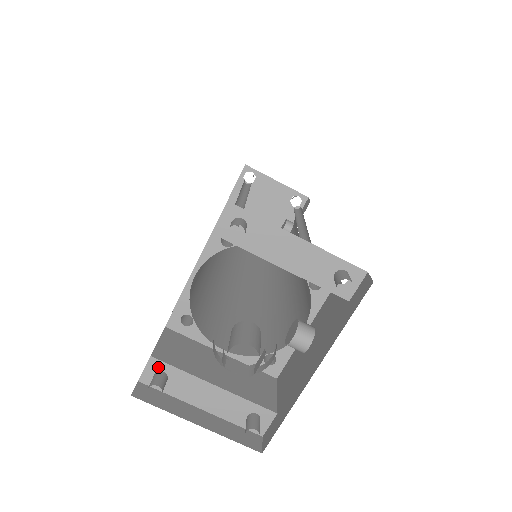
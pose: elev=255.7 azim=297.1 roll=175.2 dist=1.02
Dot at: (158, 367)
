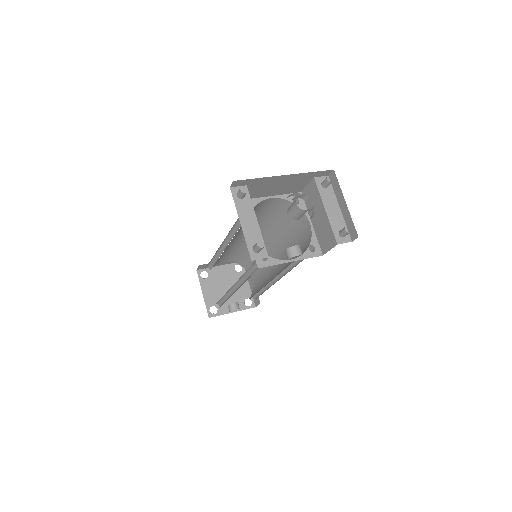
Dot at: (244, 191)
